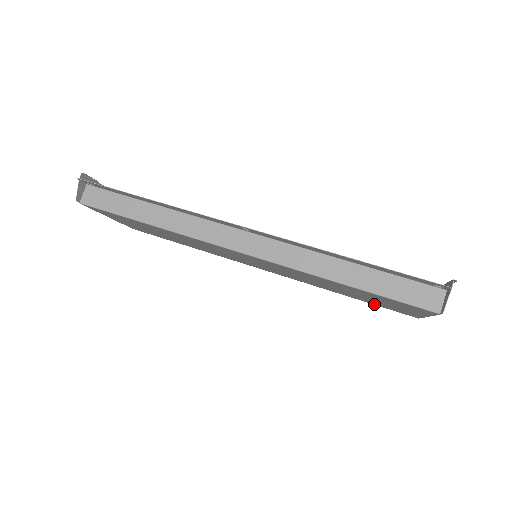
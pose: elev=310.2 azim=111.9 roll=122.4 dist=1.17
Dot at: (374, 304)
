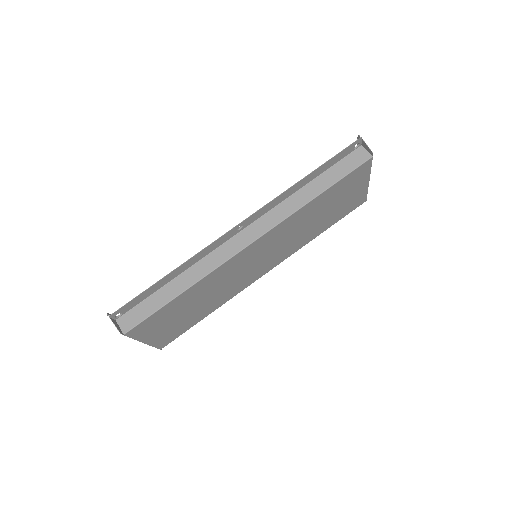
Dot at: (339, 219)
